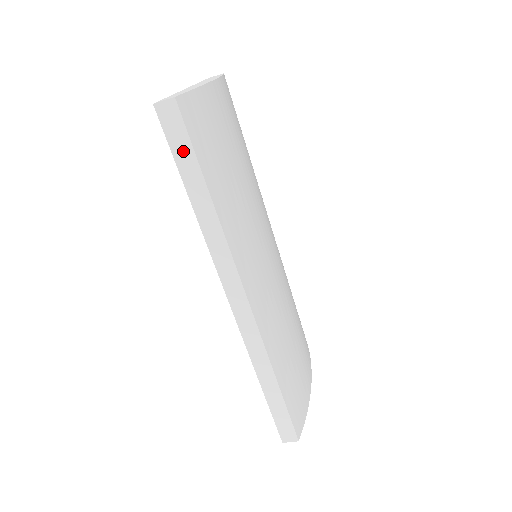
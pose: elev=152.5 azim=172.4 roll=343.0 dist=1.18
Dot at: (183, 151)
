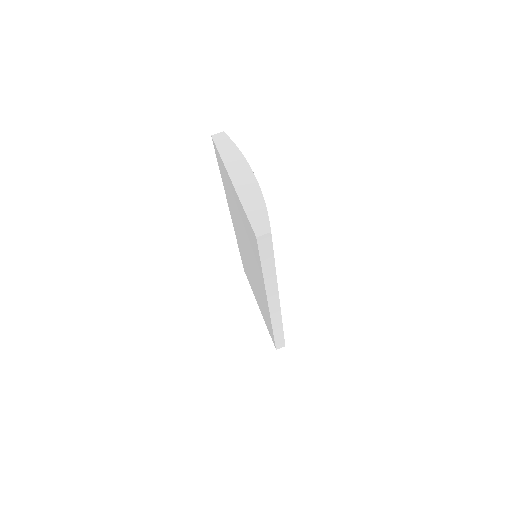
Dot at: (267, 253)
